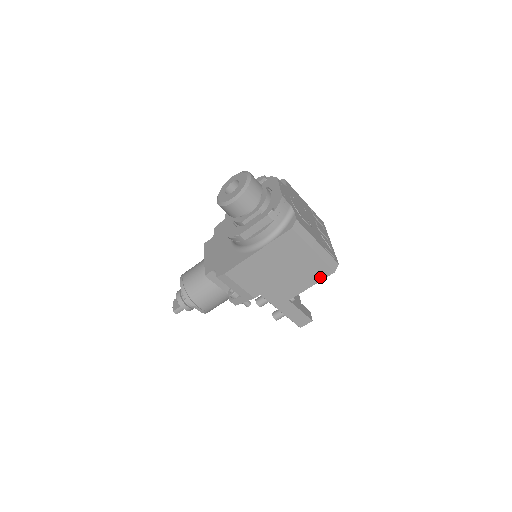
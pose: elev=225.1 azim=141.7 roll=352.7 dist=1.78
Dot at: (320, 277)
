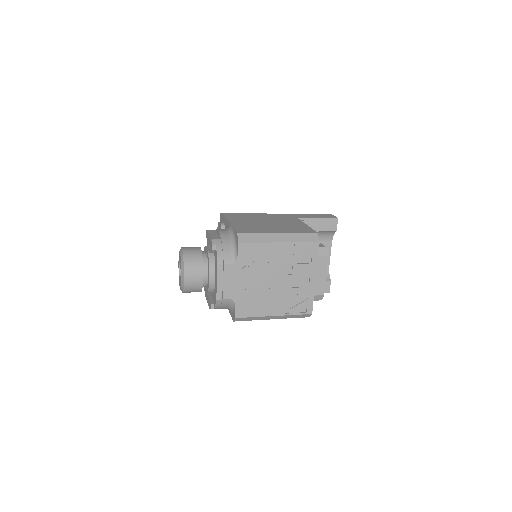
Dot at: occluded
